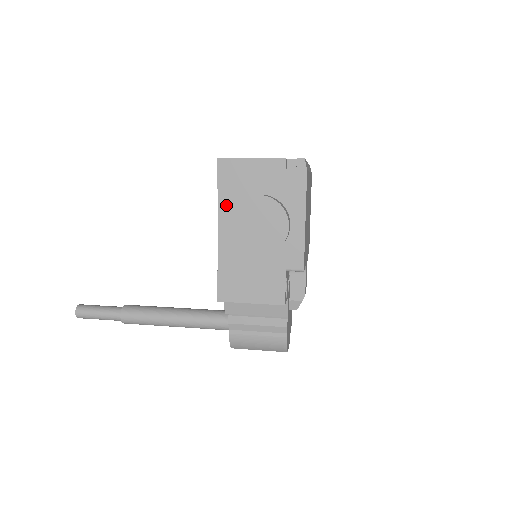
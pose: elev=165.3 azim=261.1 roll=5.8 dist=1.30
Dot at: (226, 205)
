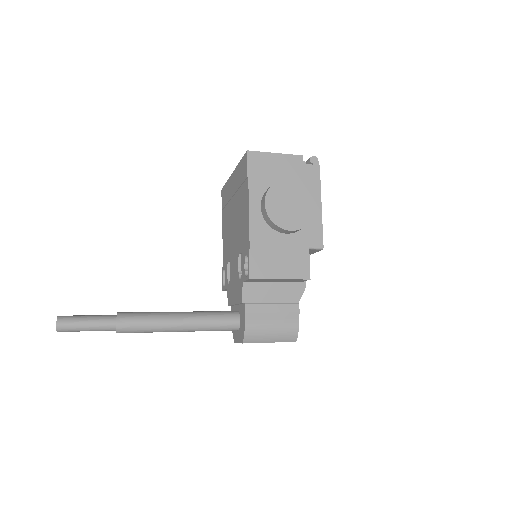
Dot at: (256, 190)
